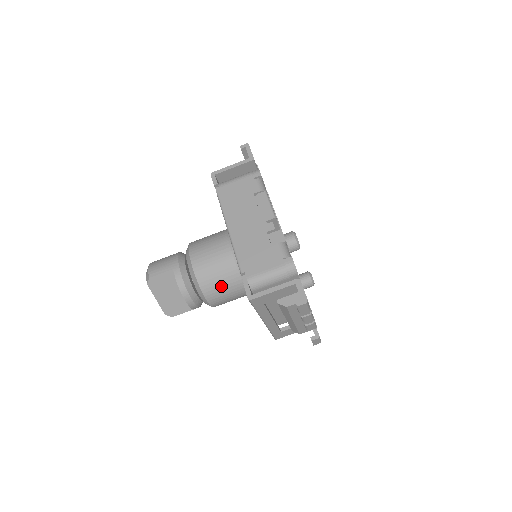
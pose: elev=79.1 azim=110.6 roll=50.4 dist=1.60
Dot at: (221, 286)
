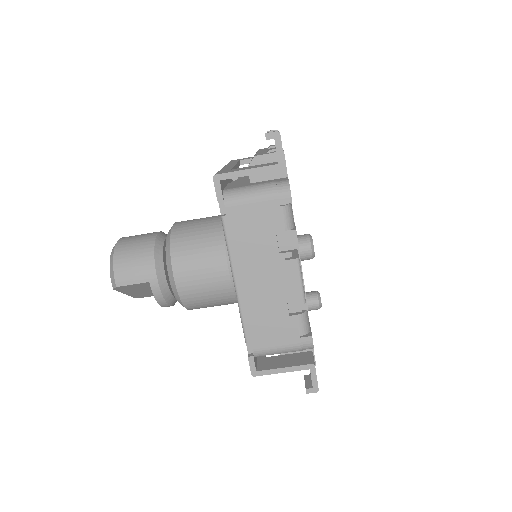
Dot at: (211, 306)
